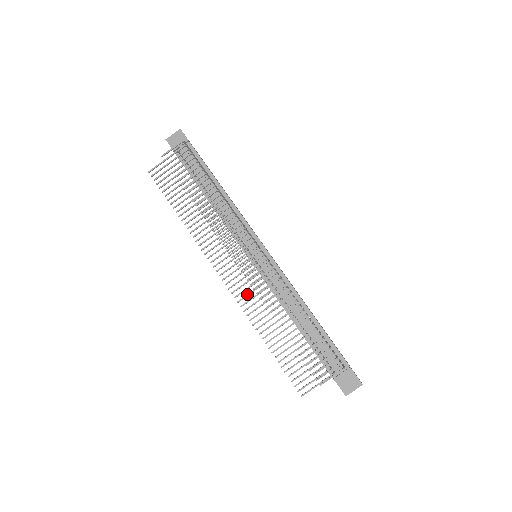
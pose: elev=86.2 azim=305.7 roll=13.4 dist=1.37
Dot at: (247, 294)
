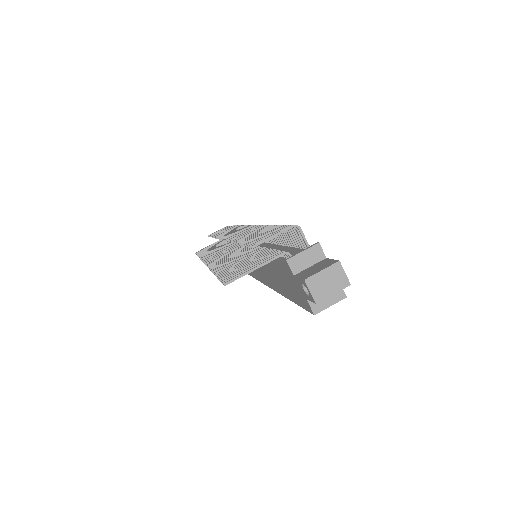
Dot at: (222, 258)
